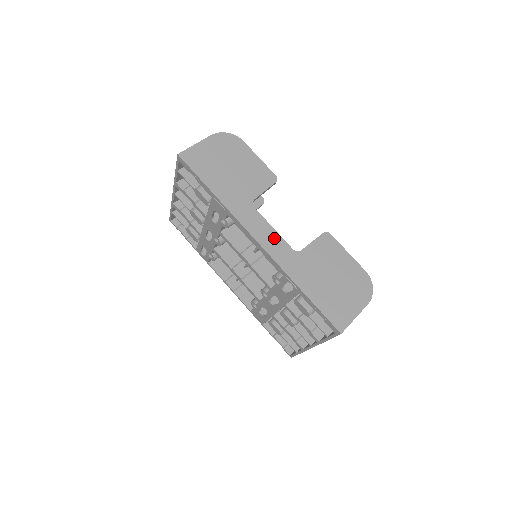
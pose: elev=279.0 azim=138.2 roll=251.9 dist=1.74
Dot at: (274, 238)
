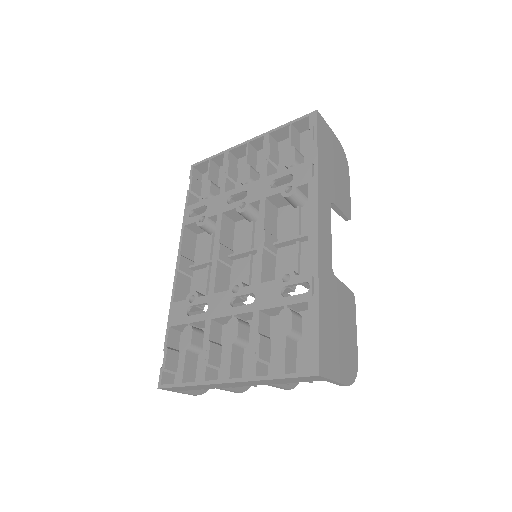
Dot at: (328, 240)
